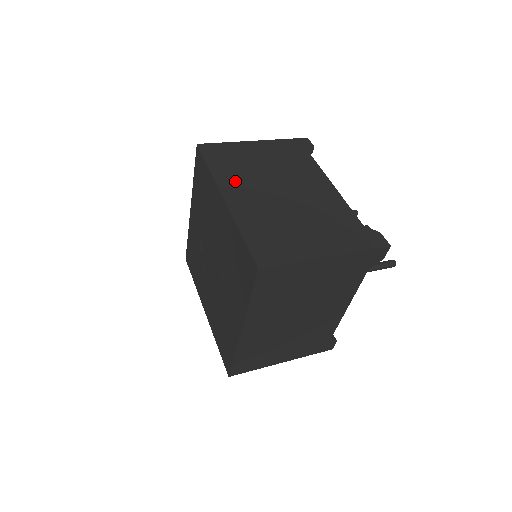
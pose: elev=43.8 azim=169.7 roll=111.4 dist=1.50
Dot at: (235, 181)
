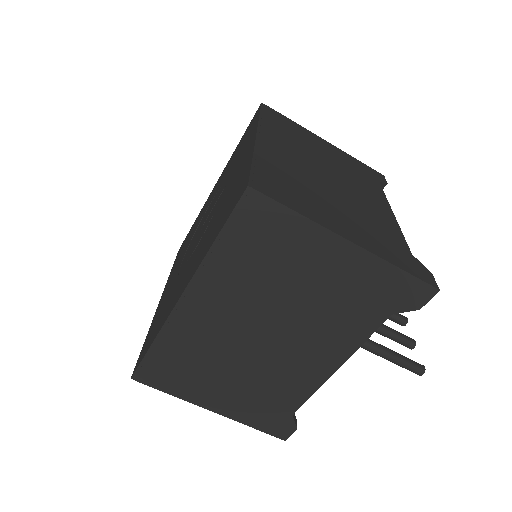
Dot at: (281, 137)
